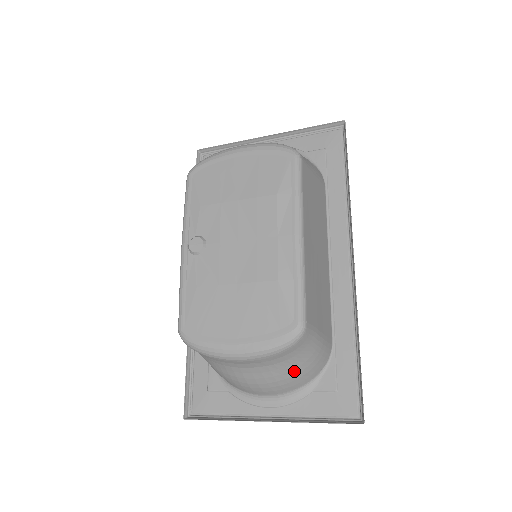
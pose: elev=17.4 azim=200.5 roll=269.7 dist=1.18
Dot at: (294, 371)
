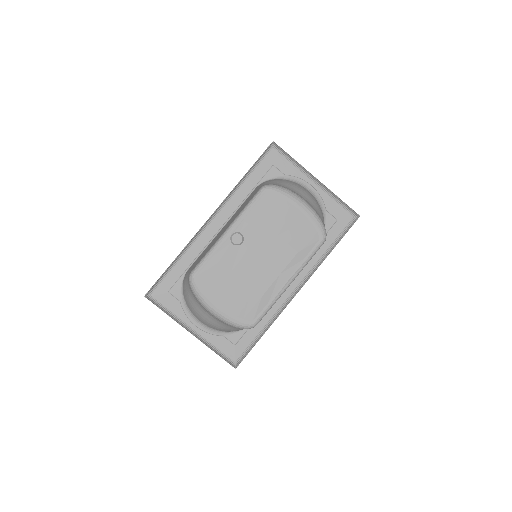
Dot at: (227, 329)
